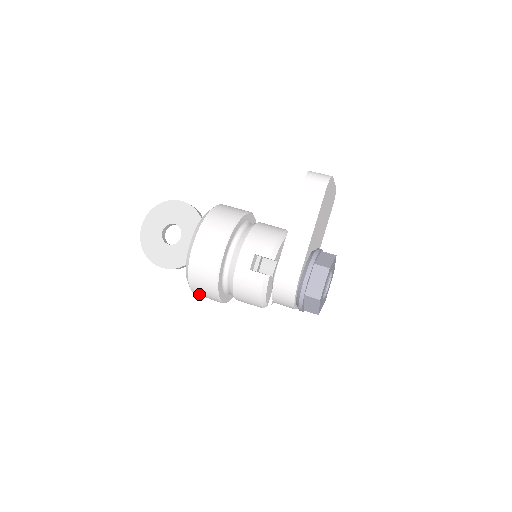
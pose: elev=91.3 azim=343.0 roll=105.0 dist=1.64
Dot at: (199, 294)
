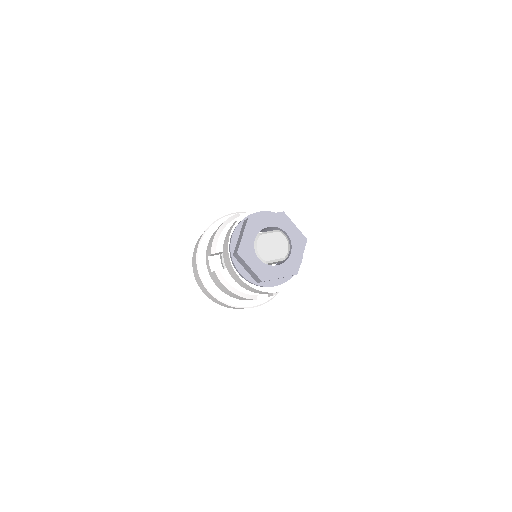
Dot at: occluded
